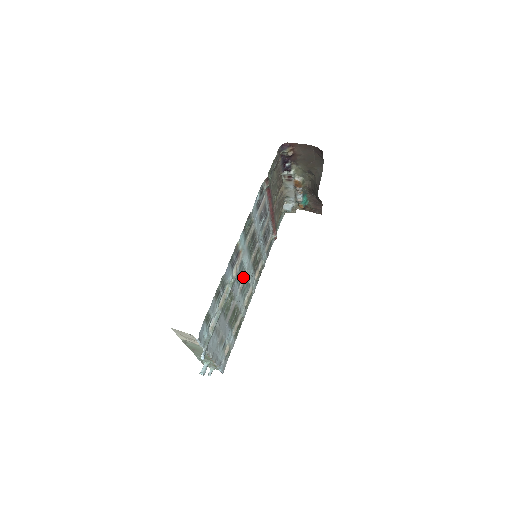
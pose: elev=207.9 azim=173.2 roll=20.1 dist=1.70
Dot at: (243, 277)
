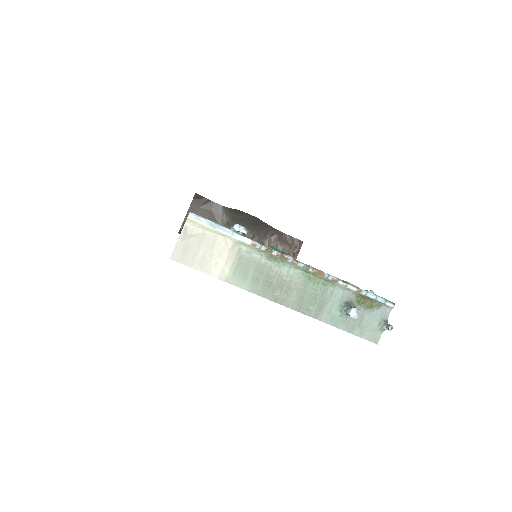
Dot at: occluded
